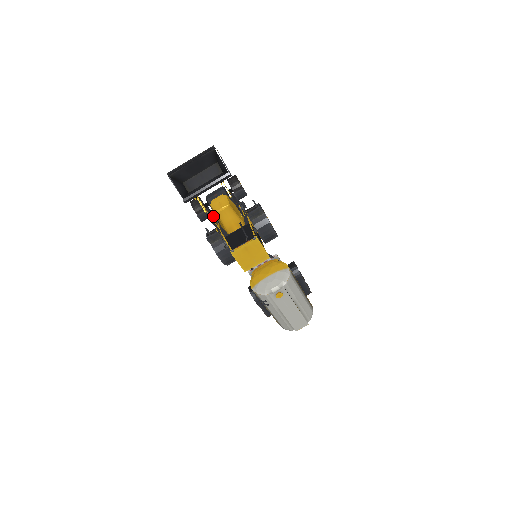
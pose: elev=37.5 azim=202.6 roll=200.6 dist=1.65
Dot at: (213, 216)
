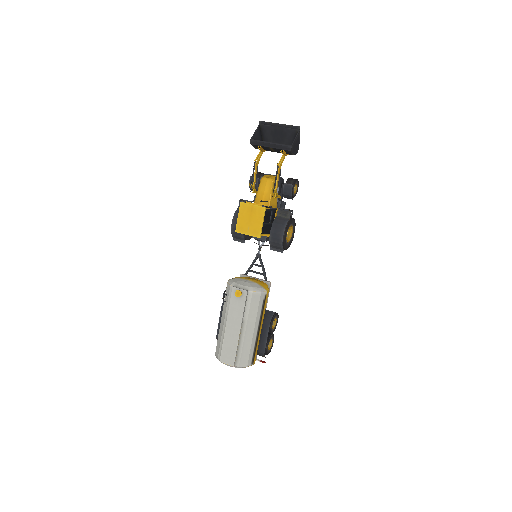
Dot at: occluded
